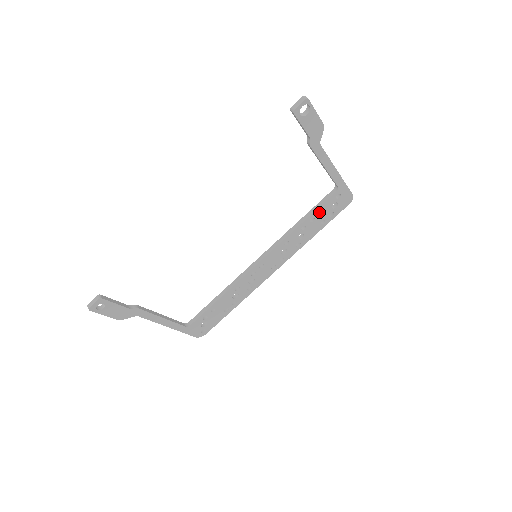
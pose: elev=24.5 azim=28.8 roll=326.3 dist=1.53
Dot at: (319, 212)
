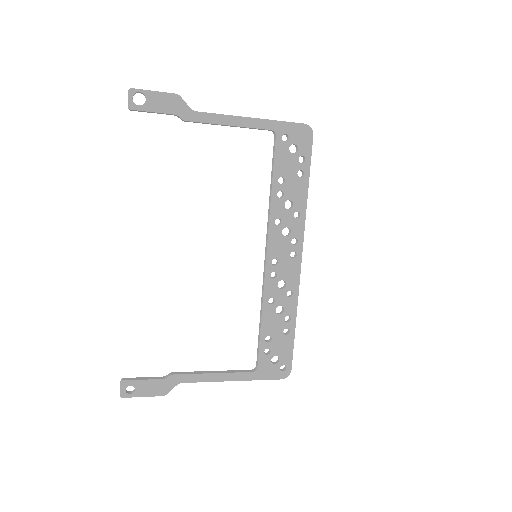
Dot at: (281, 168)
